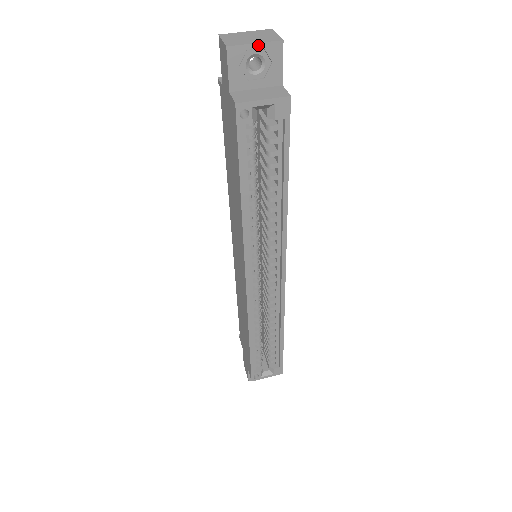
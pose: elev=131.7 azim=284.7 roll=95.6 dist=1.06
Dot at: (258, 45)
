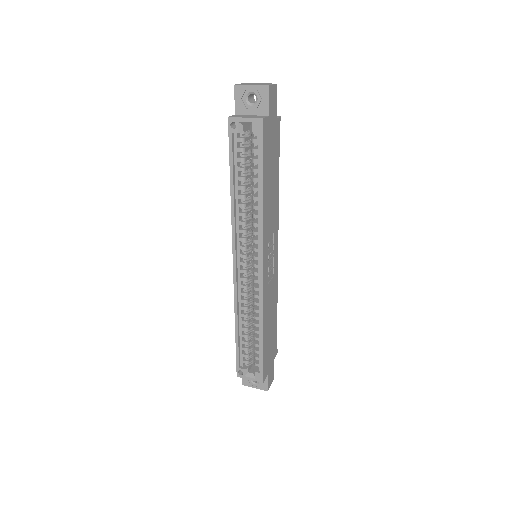
Dot at: (253, 86)
